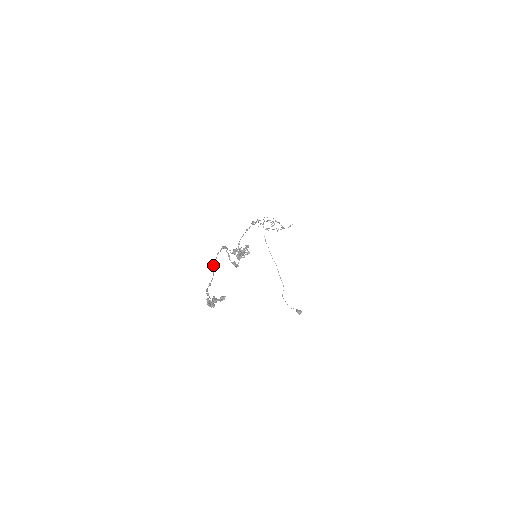
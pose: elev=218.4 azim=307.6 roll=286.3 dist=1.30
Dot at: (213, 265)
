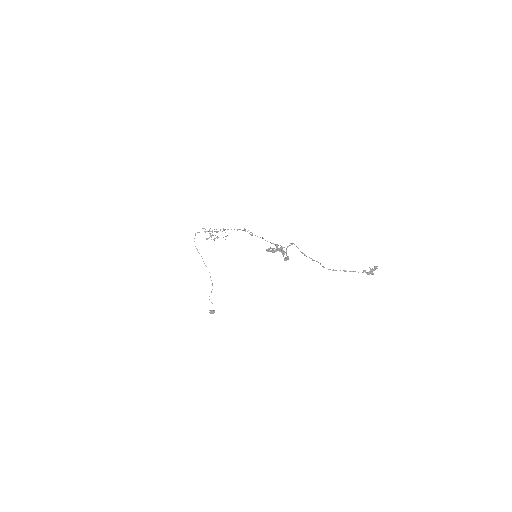
Dot at: occluded
